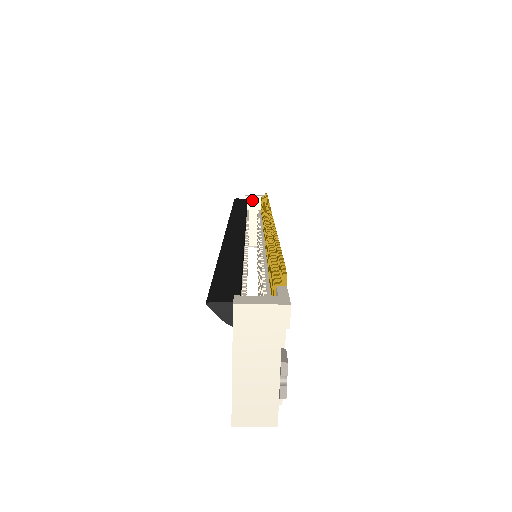
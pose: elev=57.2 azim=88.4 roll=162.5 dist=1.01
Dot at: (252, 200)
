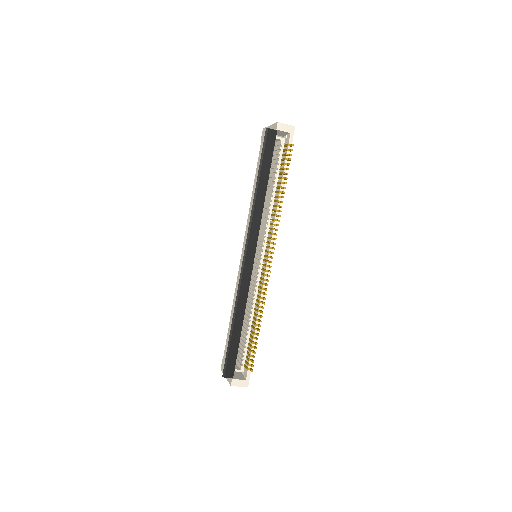
Dot at: (281, 131)
